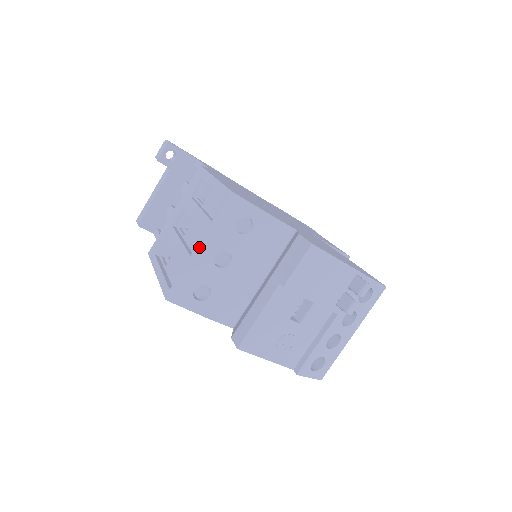
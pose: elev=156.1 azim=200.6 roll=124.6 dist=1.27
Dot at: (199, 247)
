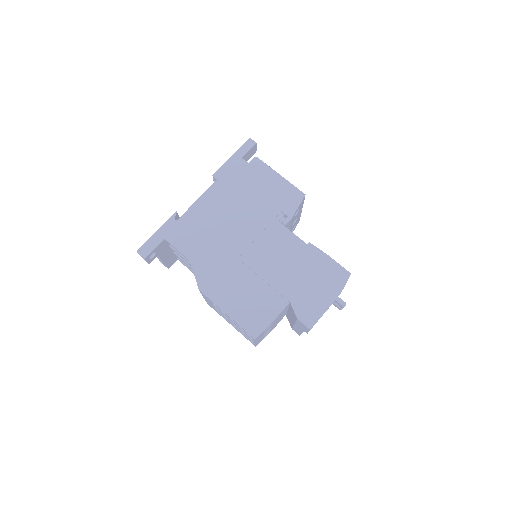
Dot at: occluded
